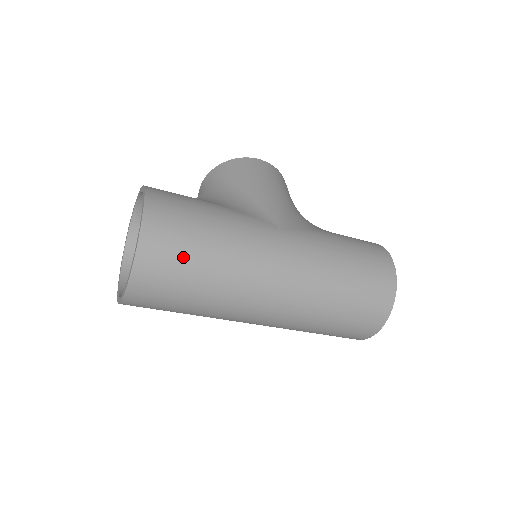
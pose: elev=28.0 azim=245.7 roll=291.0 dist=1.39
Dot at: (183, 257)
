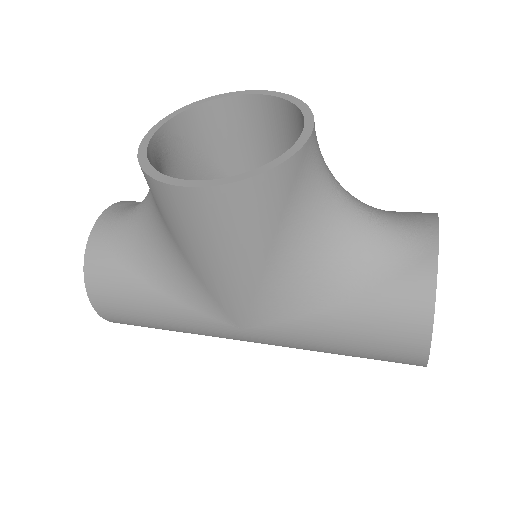
Dot at: occluded
